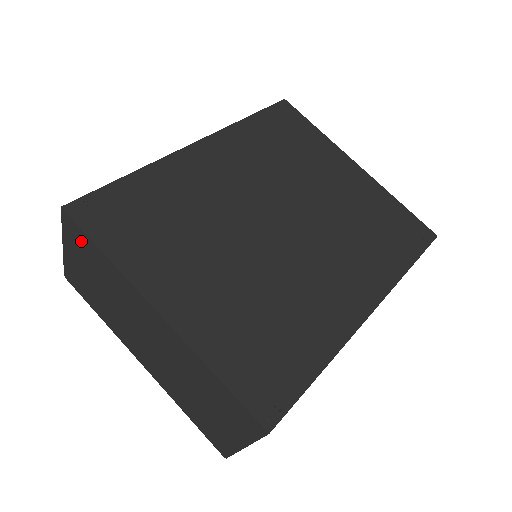
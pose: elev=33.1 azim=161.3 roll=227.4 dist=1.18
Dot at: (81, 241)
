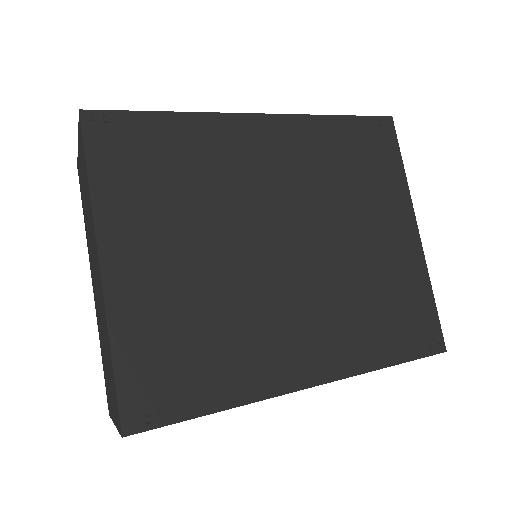
Dot at: (83, 152)
